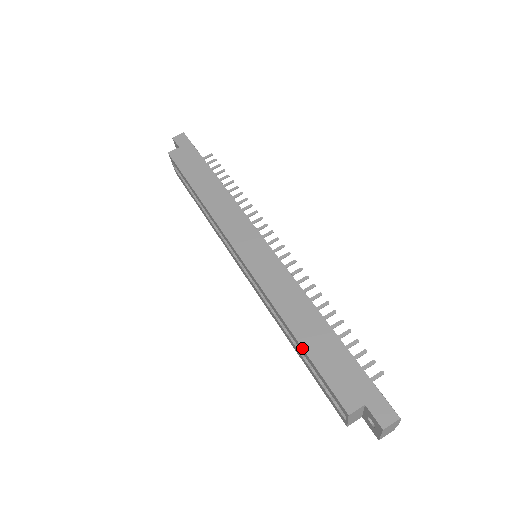
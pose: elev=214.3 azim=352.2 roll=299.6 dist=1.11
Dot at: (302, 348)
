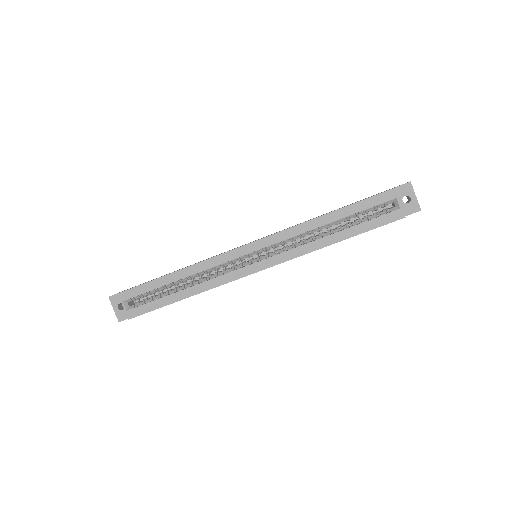
Dot at: (341, 208)
